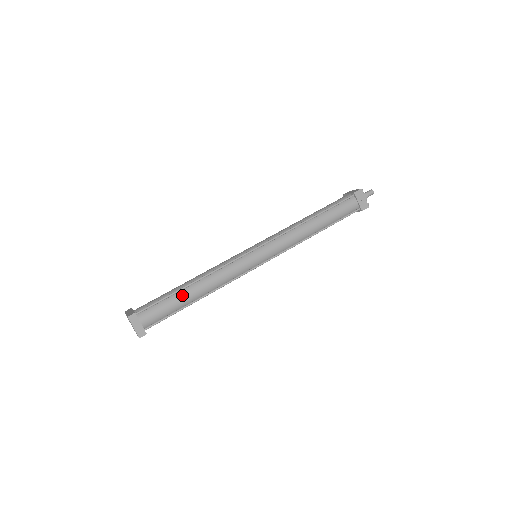
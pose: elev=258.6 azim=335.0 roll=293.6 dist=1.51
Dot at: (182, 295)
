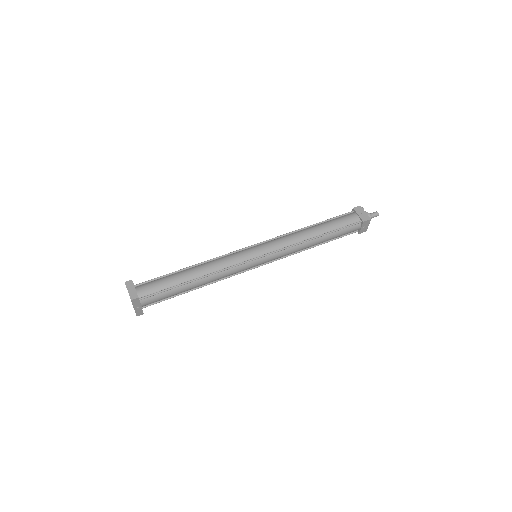
Dot at: (178, 274)
